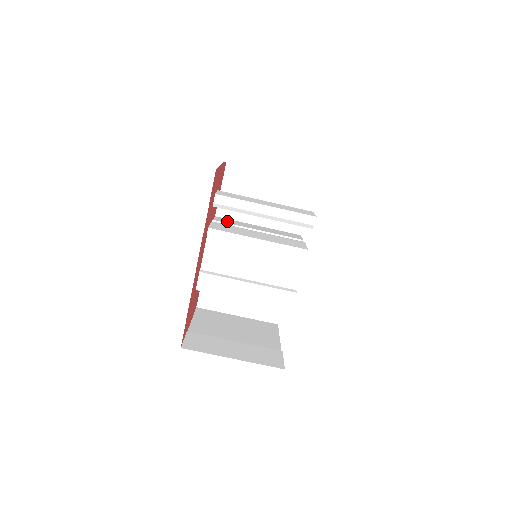
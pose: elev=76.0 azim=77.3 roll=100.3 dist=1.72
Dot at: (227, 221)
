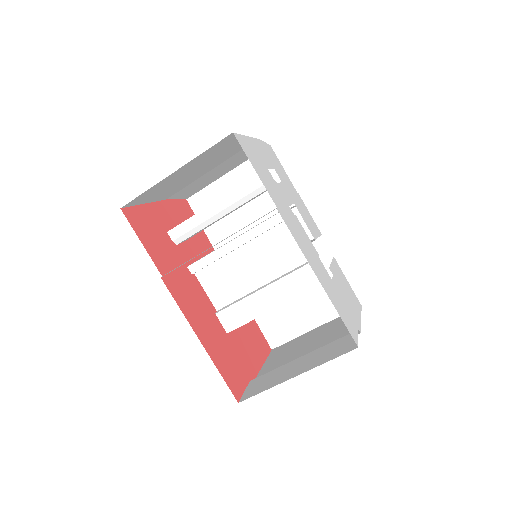
Dot at: occluded
